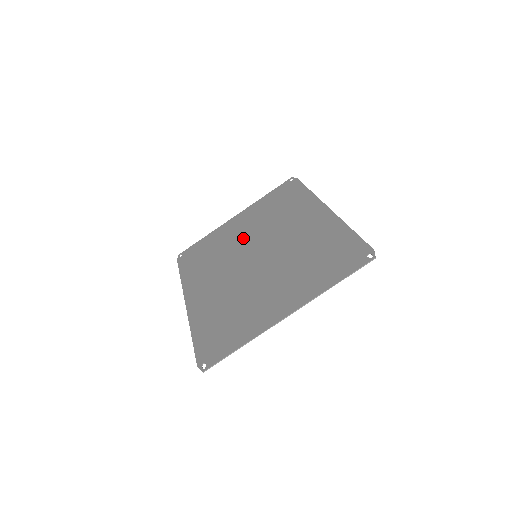
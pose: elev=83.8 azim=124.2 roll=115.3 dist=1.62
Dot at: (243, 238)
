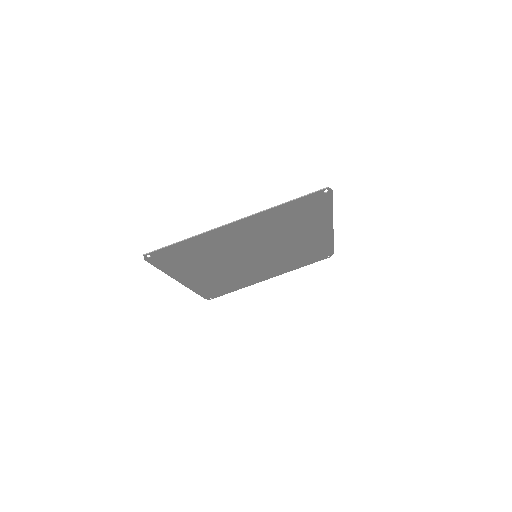
Dot at: (260, 267)
